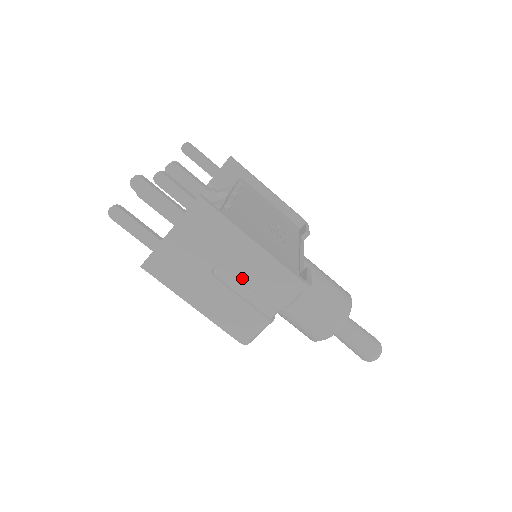
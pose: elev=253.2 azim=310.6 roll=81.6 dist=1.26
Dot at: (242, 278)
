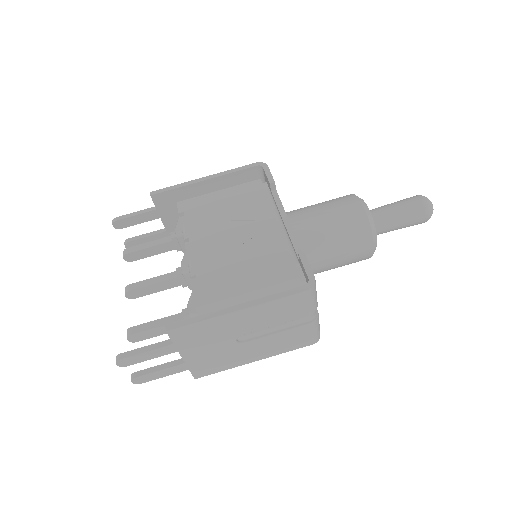
Dot at: (263, 327)
